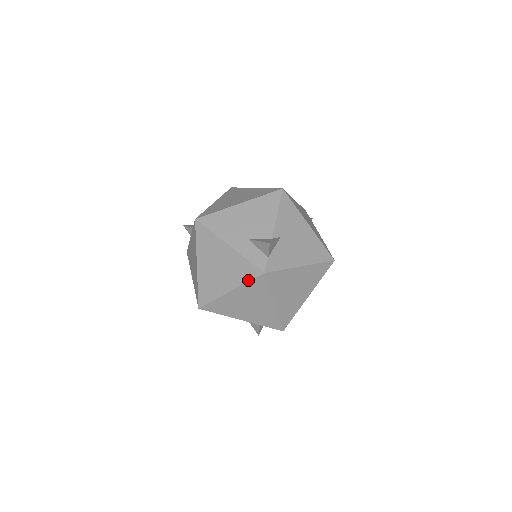
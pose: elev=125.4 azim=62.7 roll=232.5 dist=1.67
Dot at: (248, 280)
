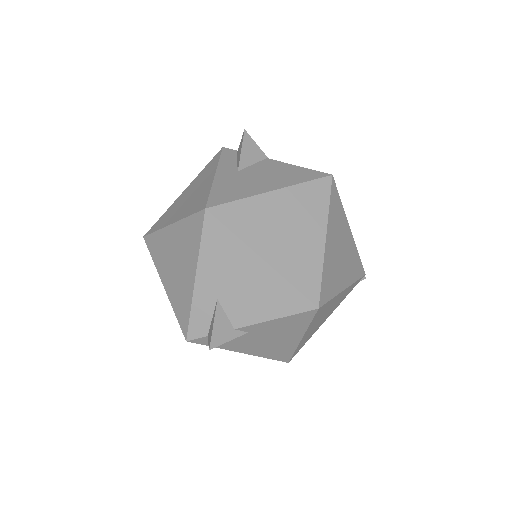
Dot at: (176, 315)
